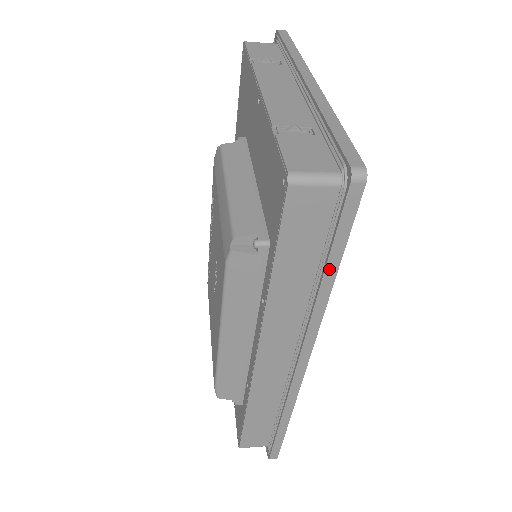
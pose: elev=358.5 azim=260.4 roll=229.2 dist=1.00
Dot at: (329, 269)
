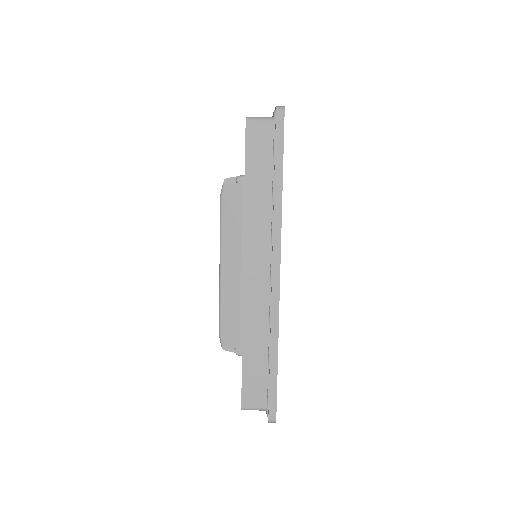
Dot at: (277, 175)
